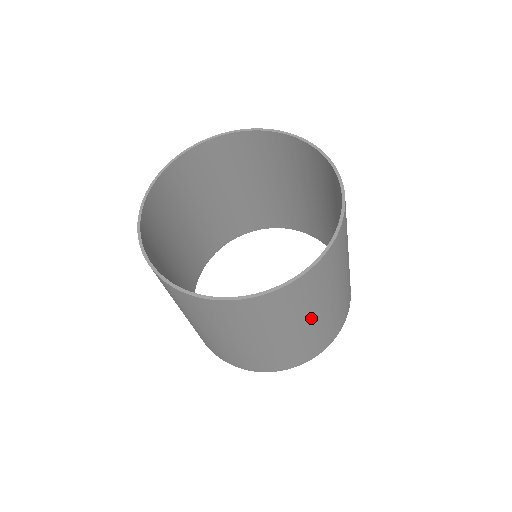
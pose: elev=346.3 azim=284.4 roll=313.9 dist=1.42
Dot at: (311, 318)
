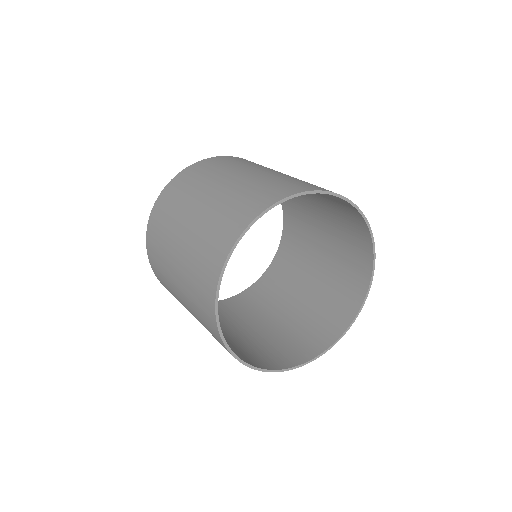
Dot at: (309, 294)
